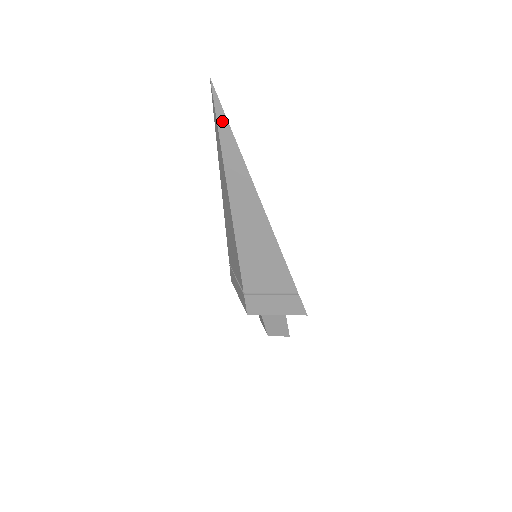
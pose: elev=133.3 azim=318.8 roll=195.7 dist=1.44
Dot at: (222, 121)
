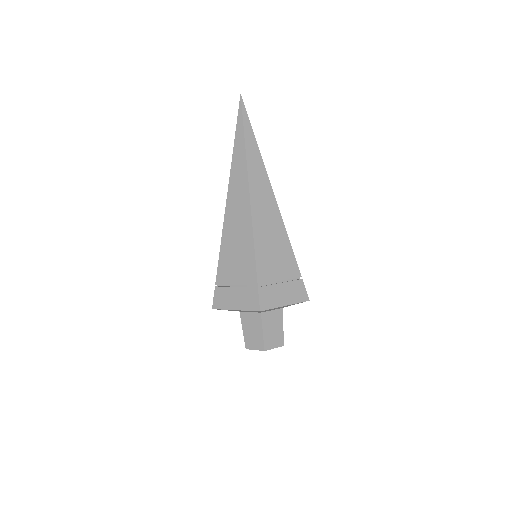
Dot at: (247, 126)
